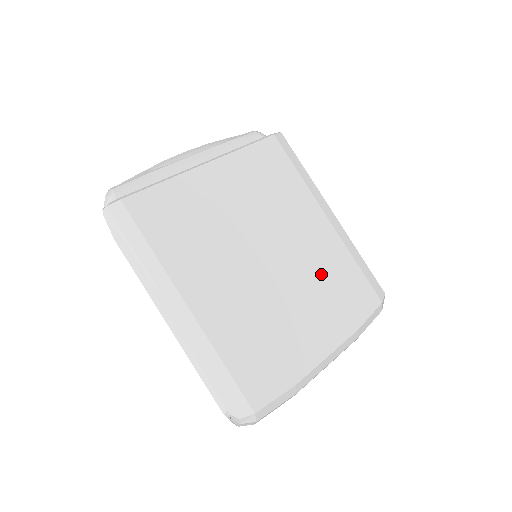
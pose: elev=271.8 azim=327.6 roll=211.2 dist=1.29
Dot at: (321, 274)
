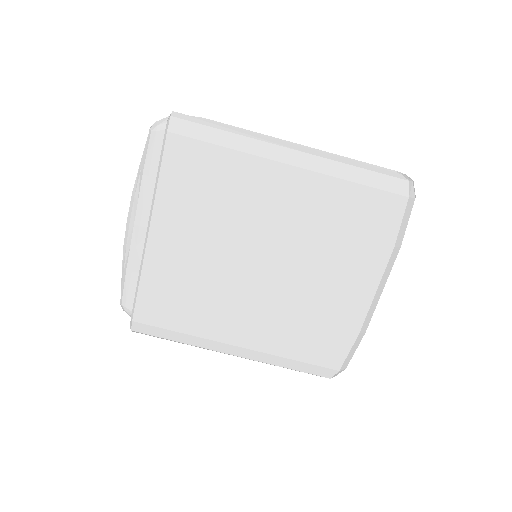
Dot at: (323, 230)
